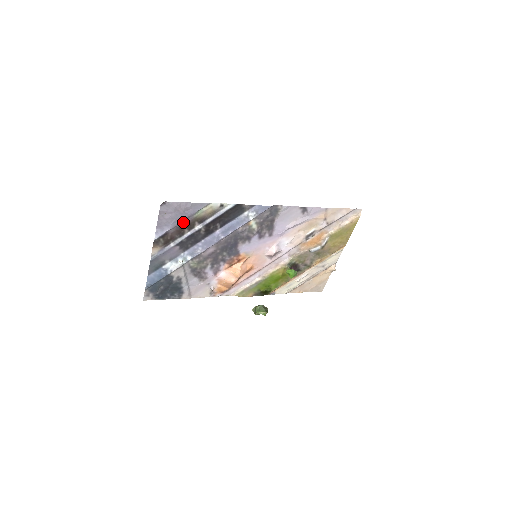
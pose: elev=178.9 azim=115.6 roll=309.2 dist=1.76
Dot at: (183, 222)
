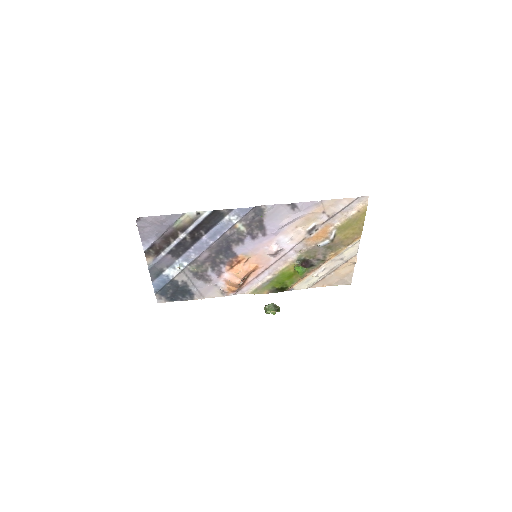
Dot at: (166, 233)
